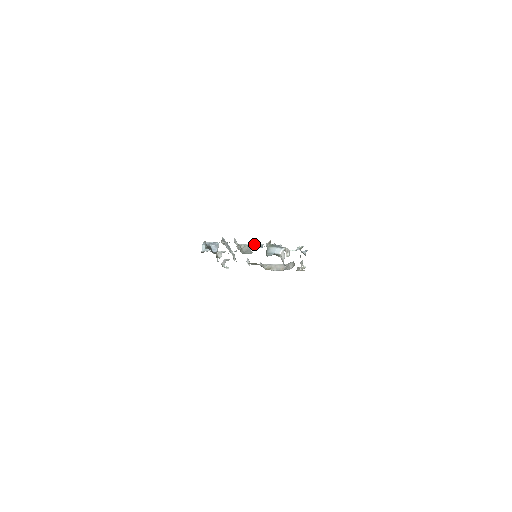
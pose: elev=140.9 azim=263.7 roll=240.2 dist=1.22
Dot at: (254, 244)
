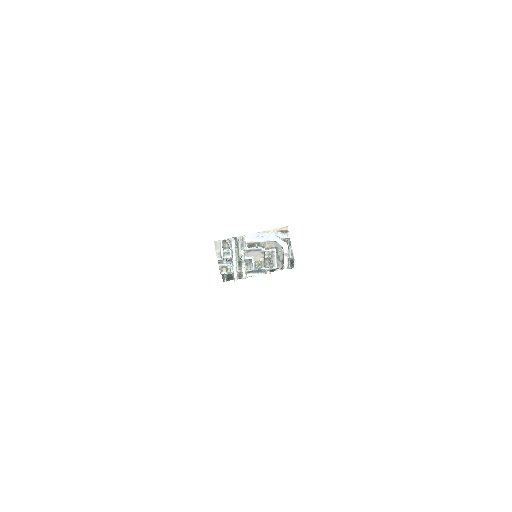
Dot at: (258, 270)
